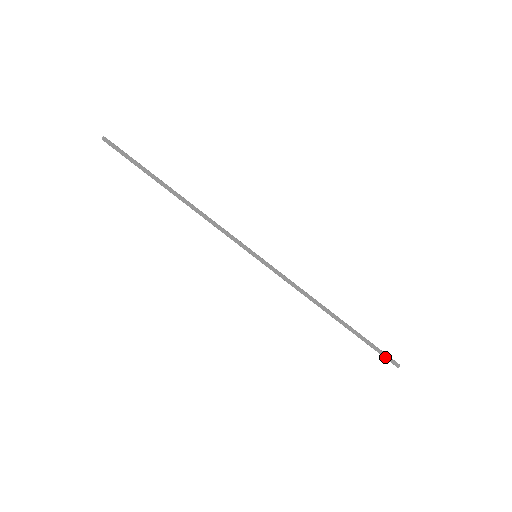
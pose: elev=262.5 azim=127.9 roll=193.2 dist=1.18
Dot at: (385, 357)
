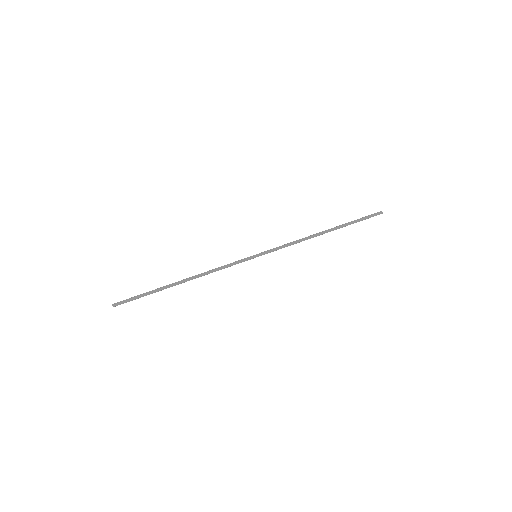
Dot at: (371, 216)
